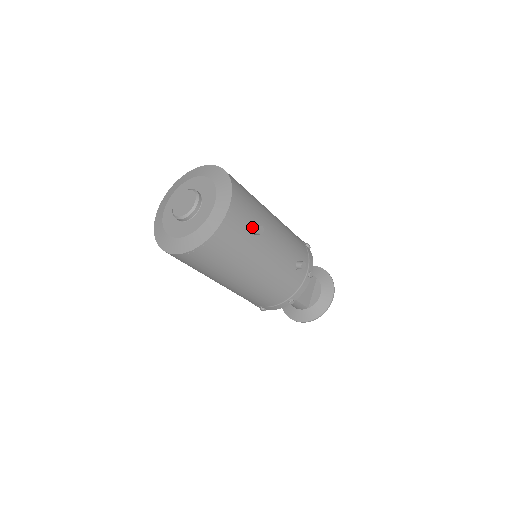
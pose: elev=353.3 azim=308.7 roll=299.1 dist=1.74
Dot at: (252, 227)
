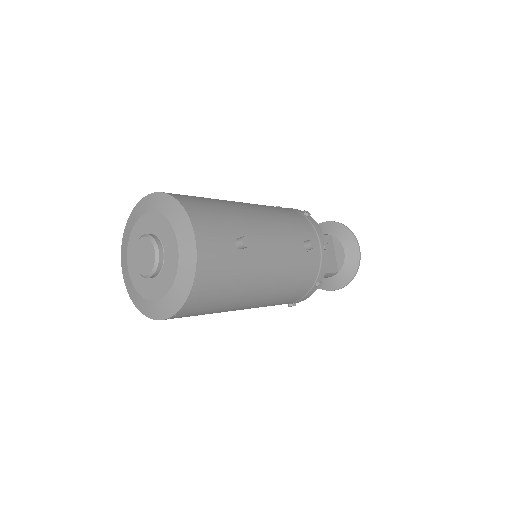
Dot at: (234, 243)
